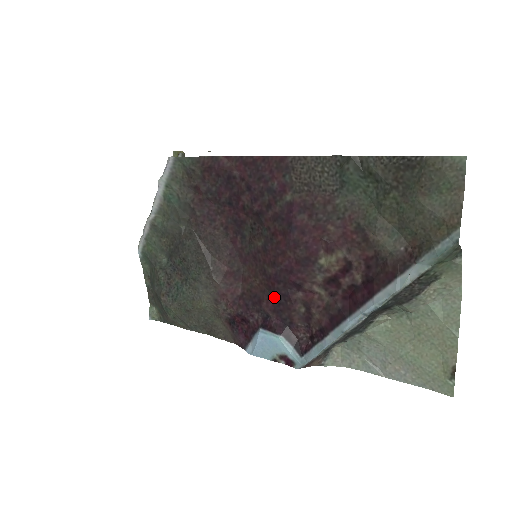
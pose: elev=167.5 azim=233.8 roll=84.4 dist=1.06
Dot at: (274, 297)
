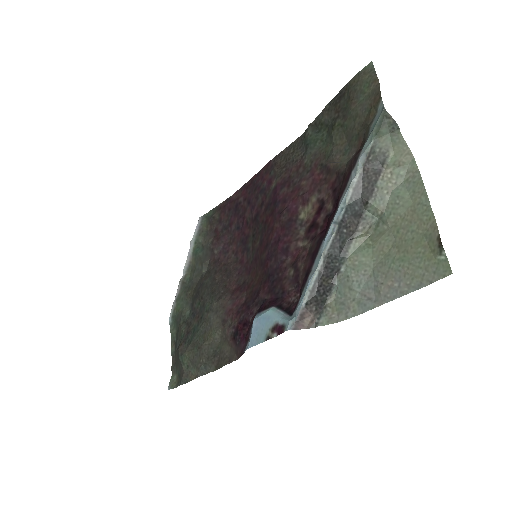
Dot at: (269, 279)
